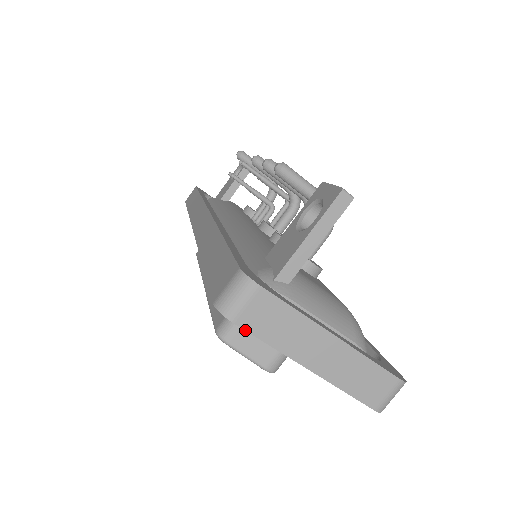
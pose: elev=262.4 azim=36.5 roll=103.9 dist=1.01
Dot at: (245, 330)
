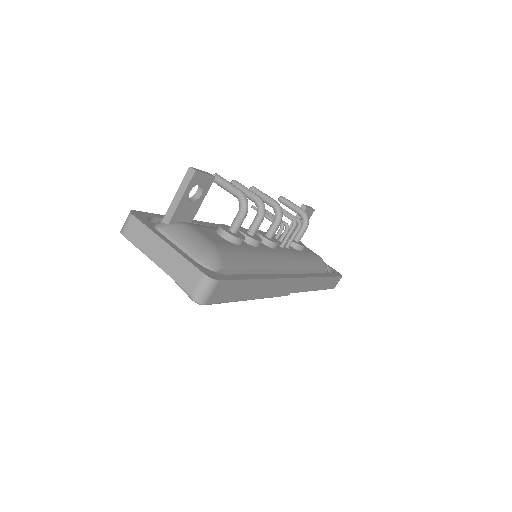
Dot at: (127, 239)
